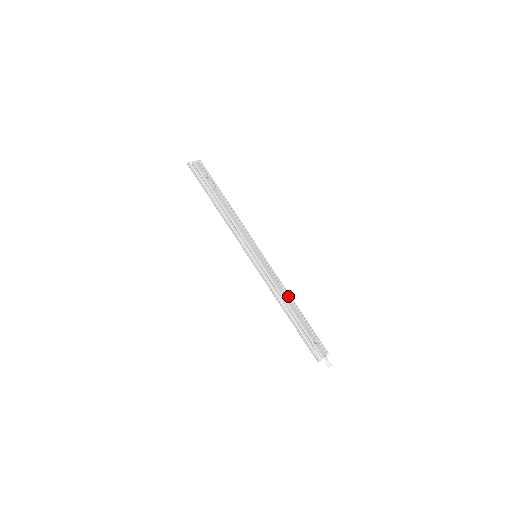
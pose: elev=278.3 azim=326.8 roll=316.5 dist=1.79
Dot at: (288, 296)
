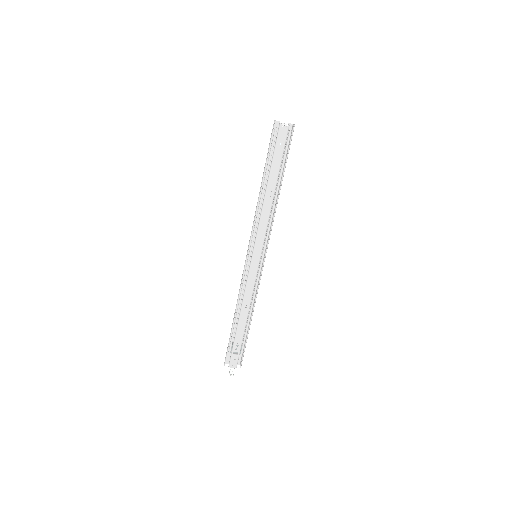
Dot at: (251, 307)
